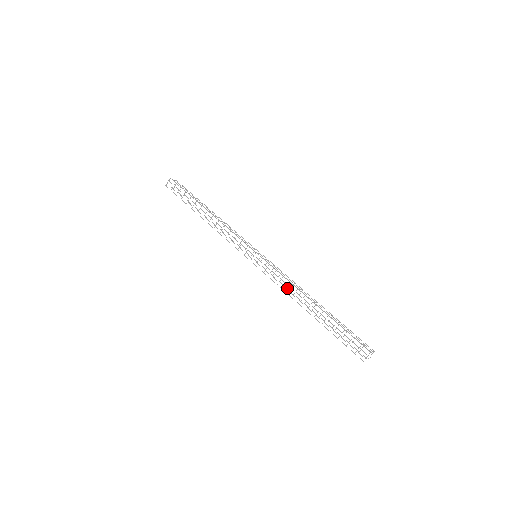
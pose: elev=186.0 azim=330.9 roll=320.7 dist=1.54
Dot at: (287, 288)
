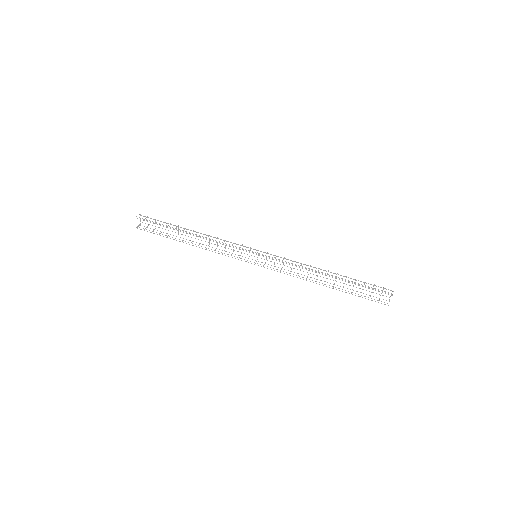
Dot at: (293, 276)
